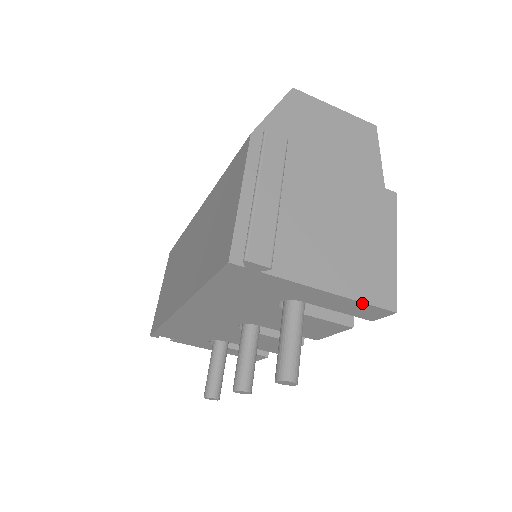
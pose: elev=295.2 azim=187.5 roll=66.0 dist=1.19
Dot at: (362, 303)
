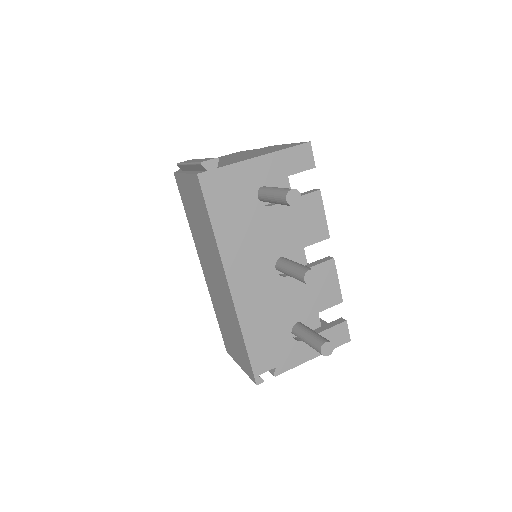
Dot at: (287, 150)
